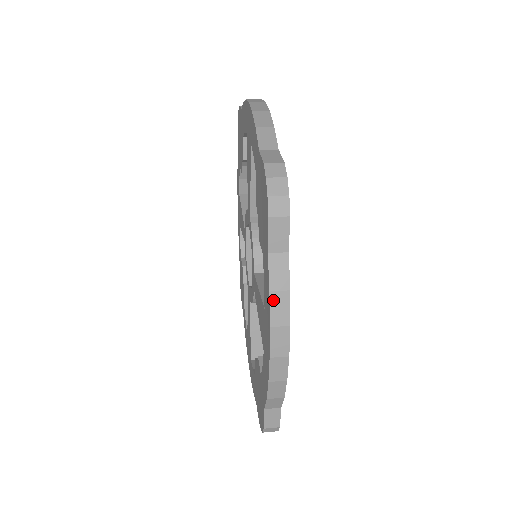
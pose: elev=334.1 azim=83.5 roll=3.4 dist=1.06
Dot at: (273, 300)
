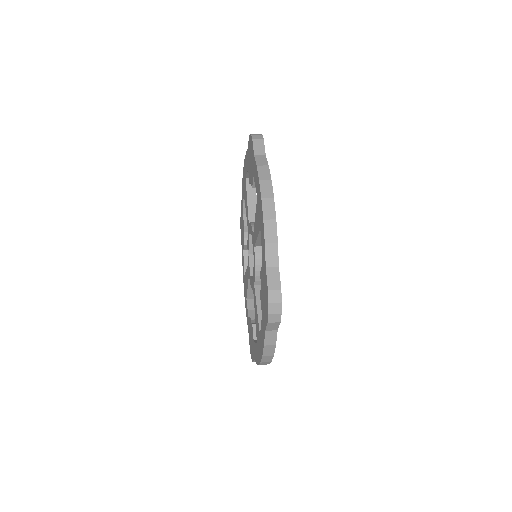
Dot at: (259, 169)
